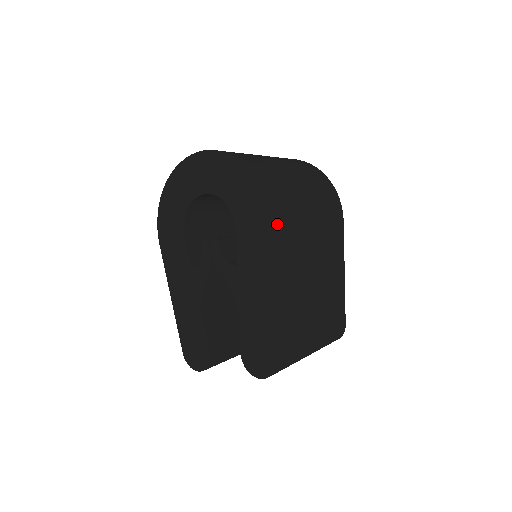
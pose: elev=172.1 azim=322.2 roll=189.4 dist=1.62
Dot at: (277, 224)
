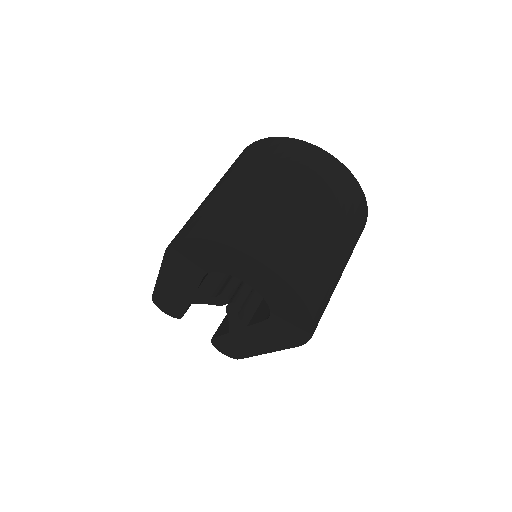
Dot at: occluded
